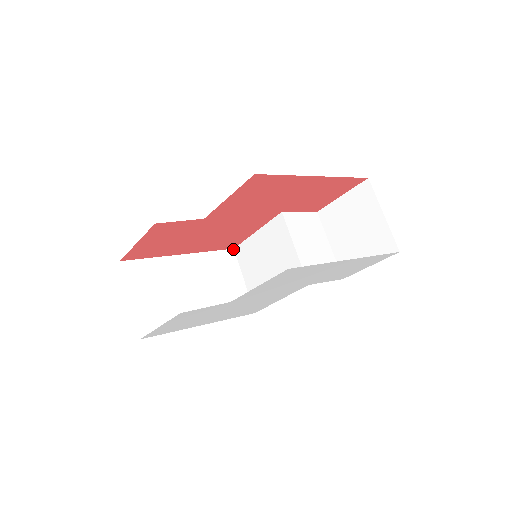
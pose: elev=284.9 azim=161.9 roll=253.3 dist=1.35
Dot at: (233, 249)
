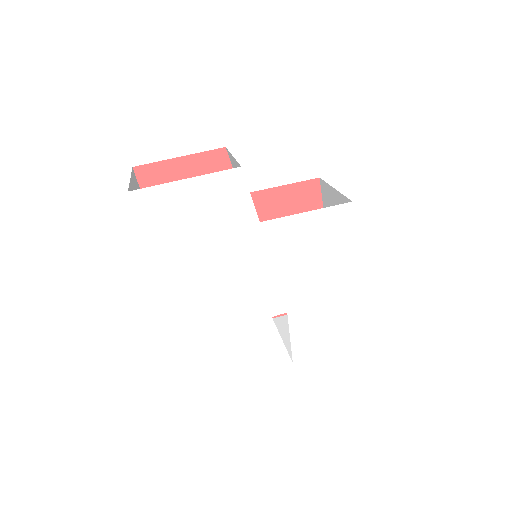
Dot at: occluded
